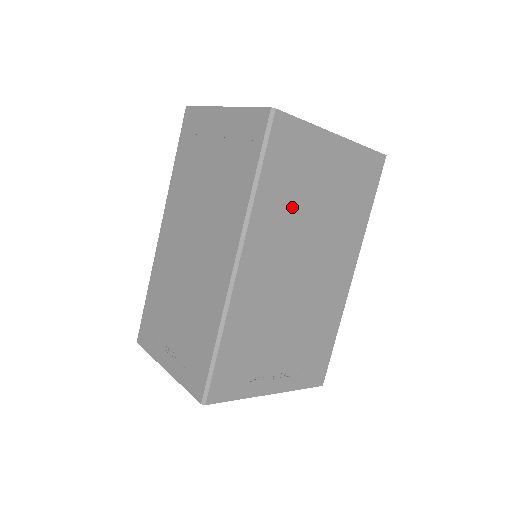
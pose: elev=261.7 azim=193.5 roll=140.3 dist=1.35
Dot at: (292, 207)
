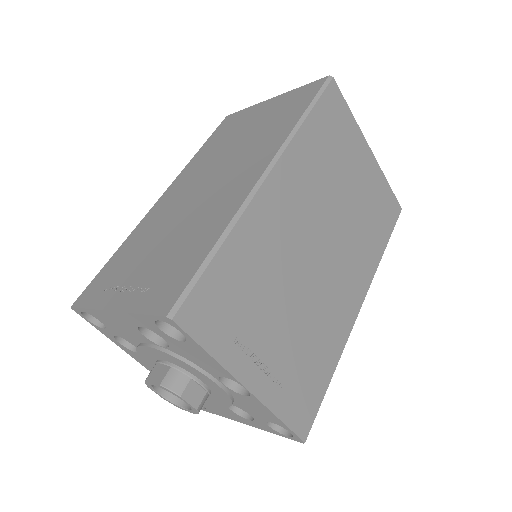
Dot at: (325, 171)
